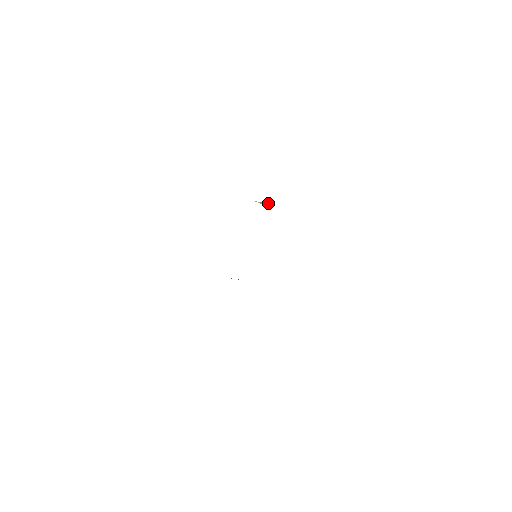
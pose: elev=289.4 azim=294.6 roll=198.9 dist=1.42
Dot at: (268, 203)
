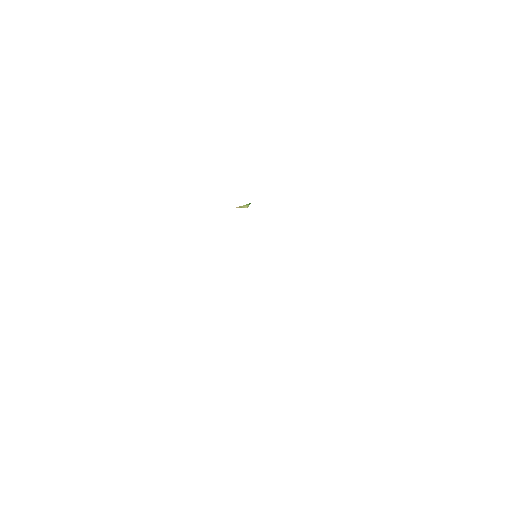
Dot at: (246, 205)
